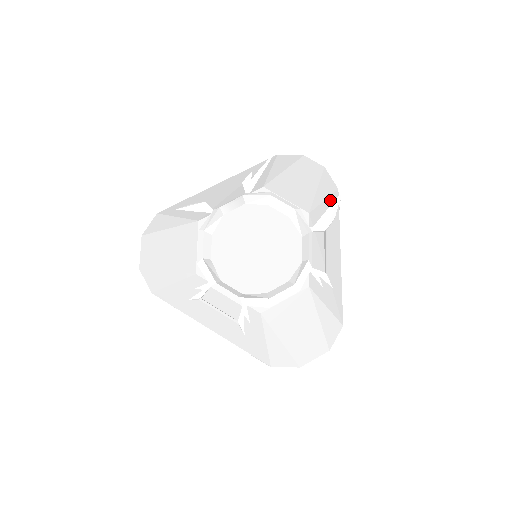
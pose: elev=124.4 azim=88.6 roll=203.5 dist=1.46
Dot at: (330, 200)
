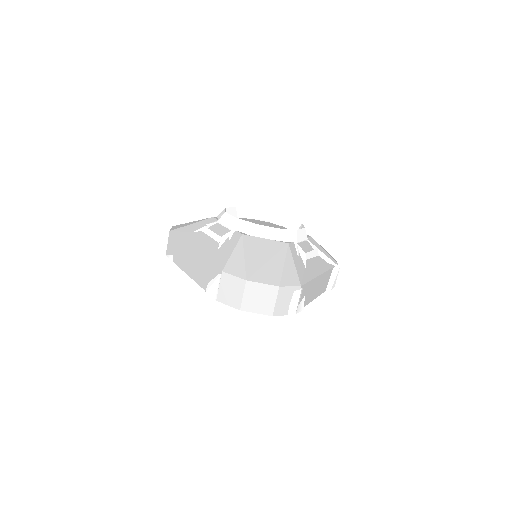
Dot at: (329, 256)
